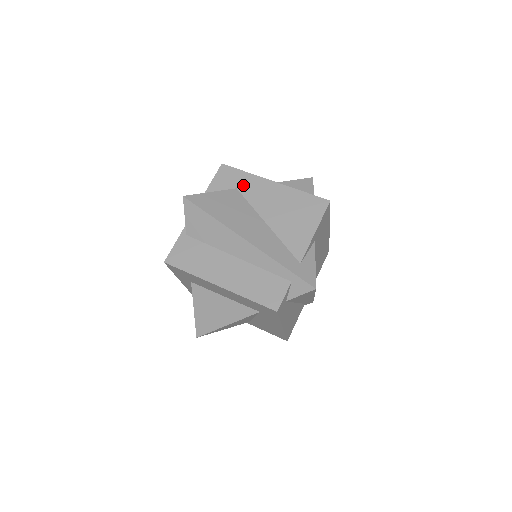
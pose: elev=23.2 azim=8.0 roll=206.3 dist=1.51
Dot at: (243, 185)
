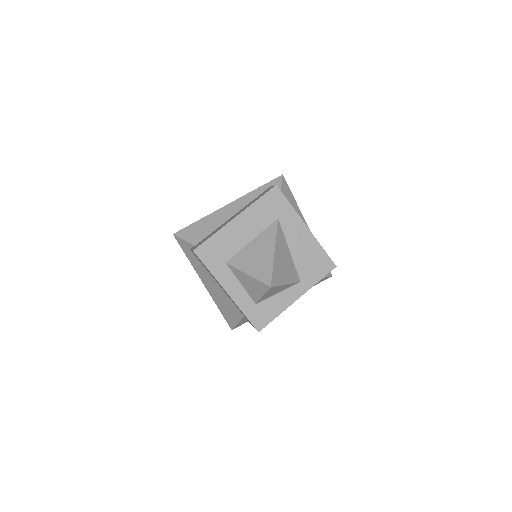
Dot at: occluded
